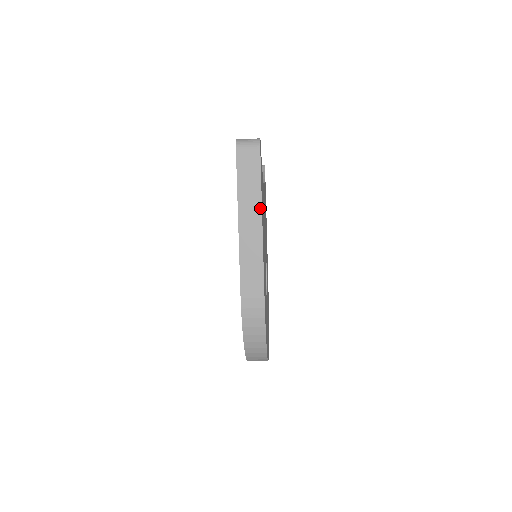
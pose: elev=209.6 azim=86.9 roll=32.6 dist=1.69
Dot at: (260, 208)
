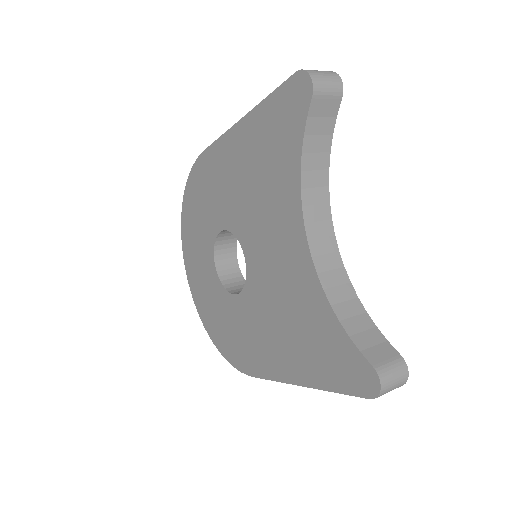
Dot at: occluded
